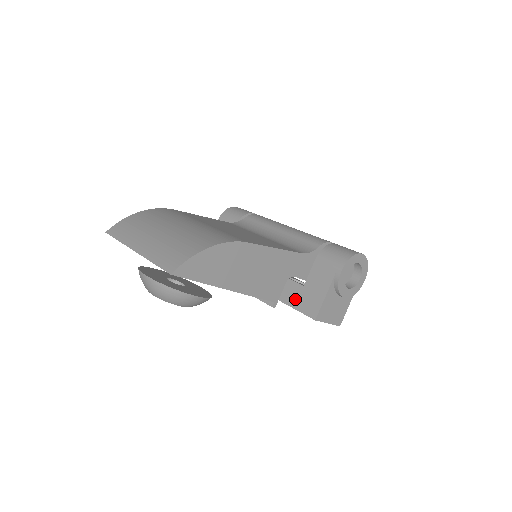
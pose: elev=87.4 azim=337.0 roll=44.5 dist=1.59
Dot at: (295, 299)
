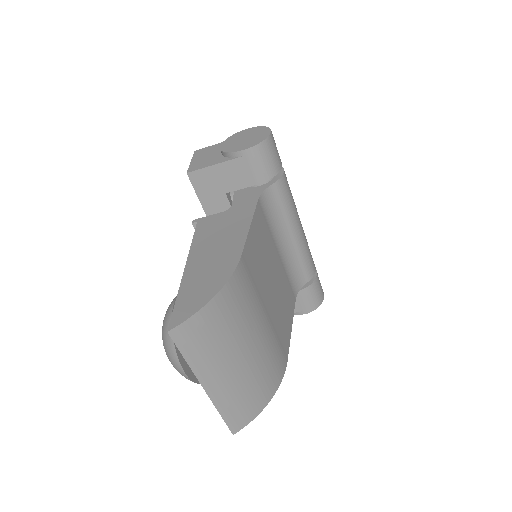
Dot at: occluded
